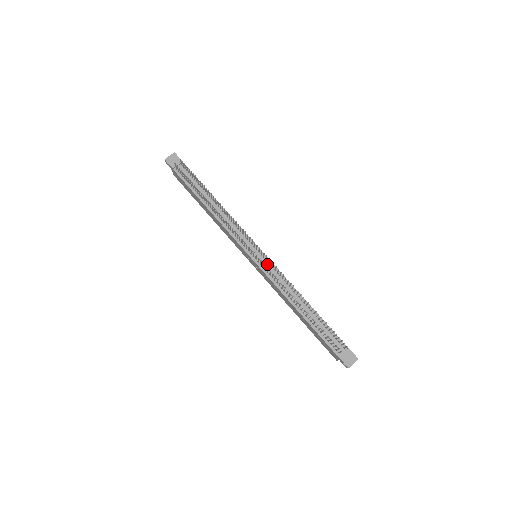
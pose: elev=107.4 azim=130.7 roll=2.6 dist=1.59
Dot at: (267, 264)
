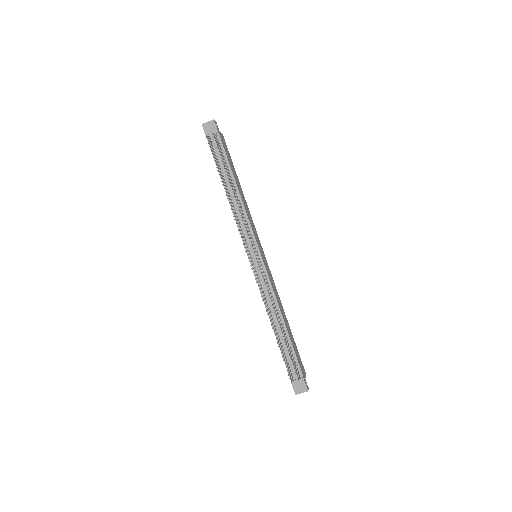
Dot at: (260, 270)
